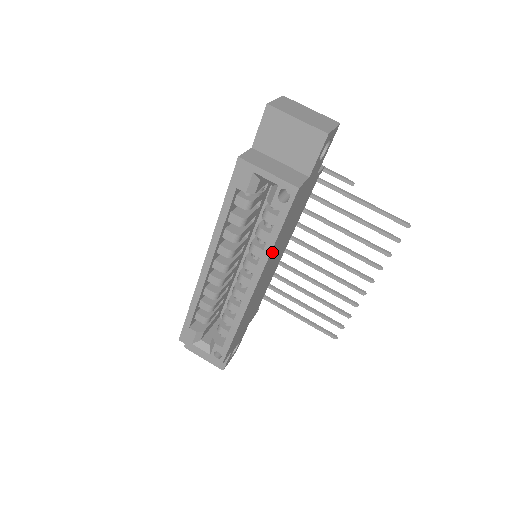
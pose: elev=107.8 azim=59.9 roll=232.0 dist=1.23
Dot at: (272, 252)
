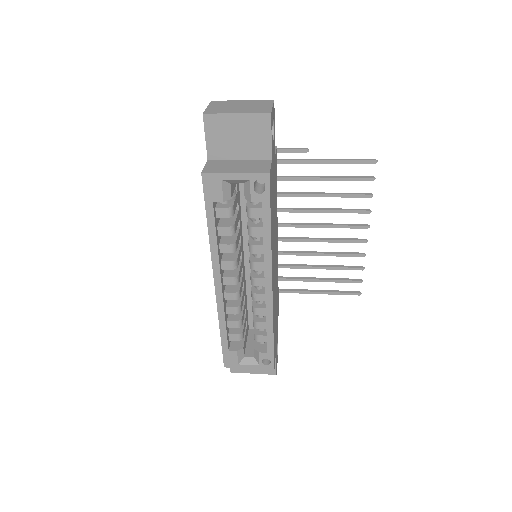
Dot at: (271, 243)
